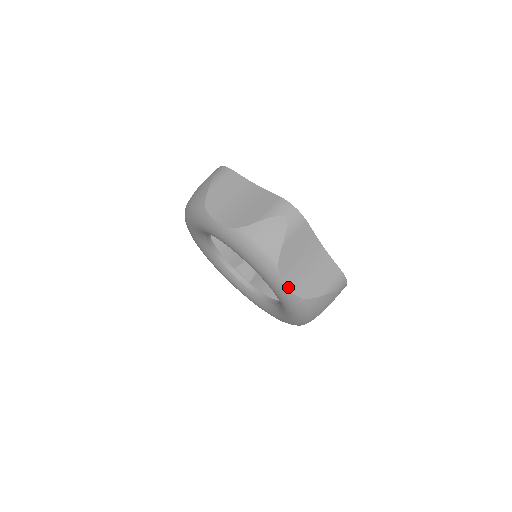
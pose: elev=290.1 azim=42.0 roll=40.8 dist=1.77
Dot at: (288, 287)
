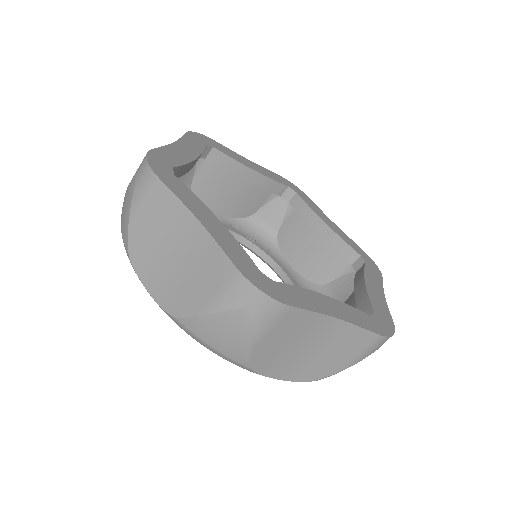
Dot at: (279, 378)
